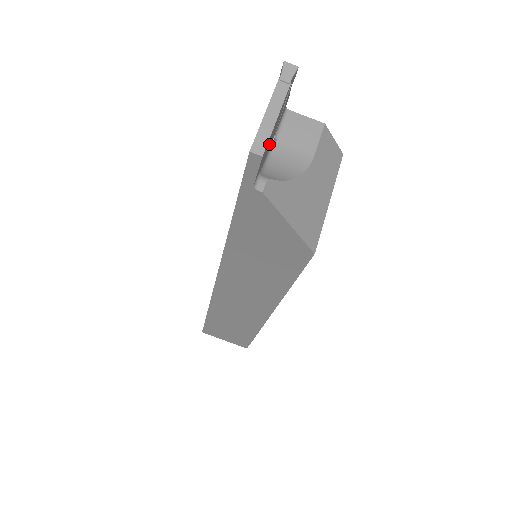
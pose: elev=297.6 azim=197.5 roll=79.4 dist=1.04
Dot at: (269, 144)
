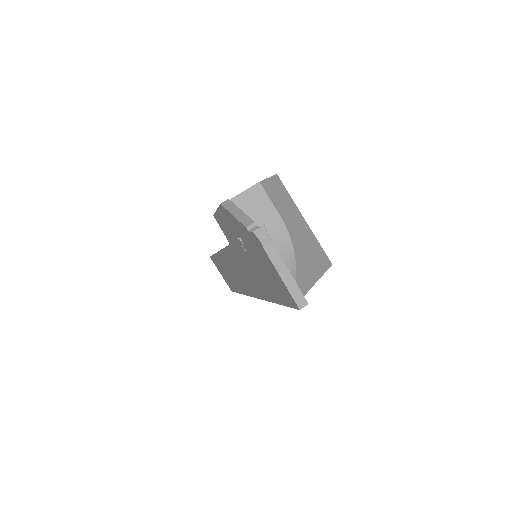
Dot at: occluded
